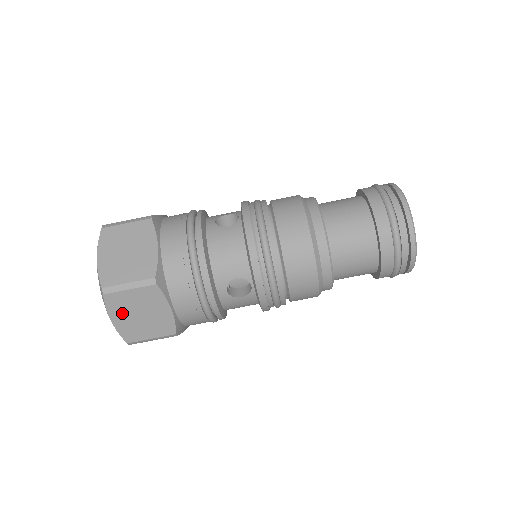
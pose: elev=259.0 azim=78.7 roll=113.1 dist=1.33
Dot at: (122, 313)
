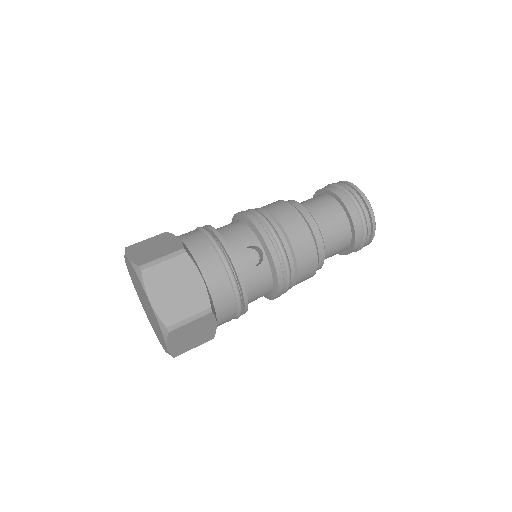
Dot at: (159, 290)
